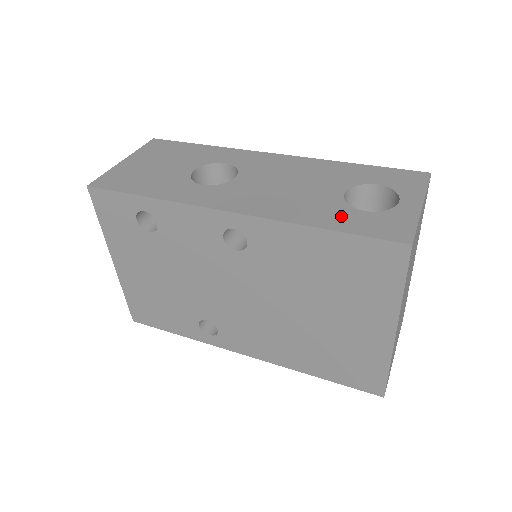
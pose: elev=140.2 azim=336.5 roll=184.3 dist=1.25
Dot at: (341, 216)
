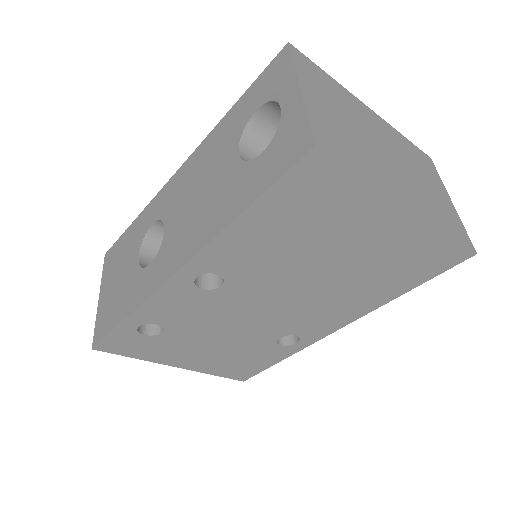
Dot at: (248, 182)
